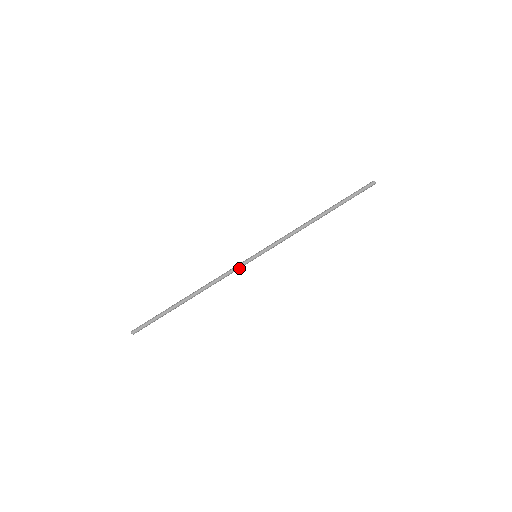
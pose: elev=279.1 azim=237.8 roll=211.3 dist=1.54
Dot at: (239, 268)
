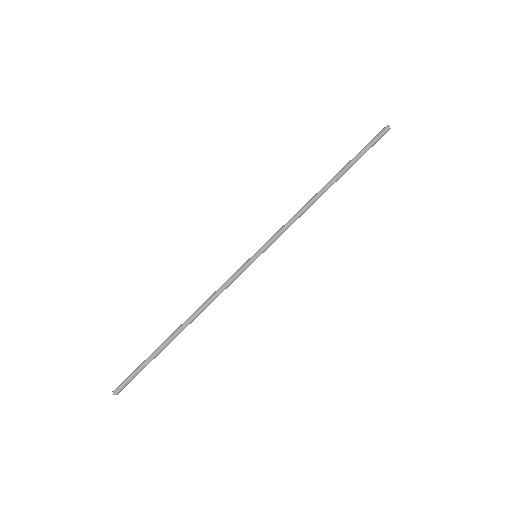
Dot at: (237, 277)
